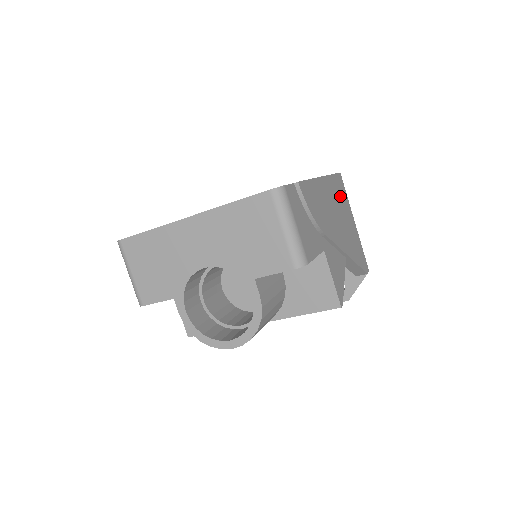
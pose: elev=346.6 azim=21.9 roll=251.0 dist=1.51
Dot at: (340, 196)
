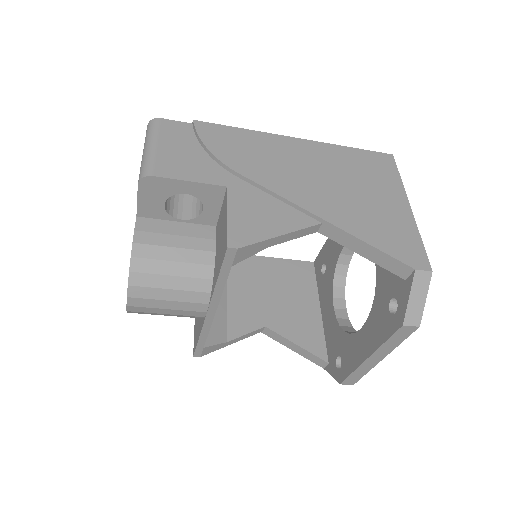
Dot at: (360, 169)
